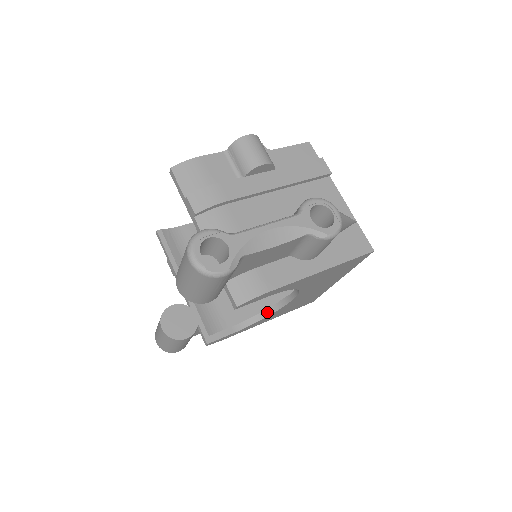
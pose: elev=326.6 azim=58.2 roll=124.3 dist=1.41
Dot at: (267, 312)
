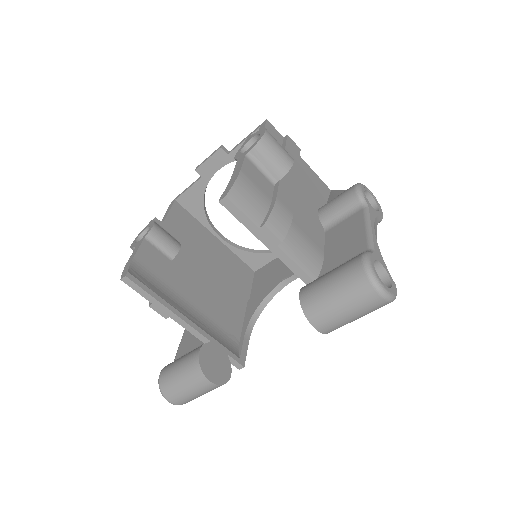
Dot at: (263, 305)
